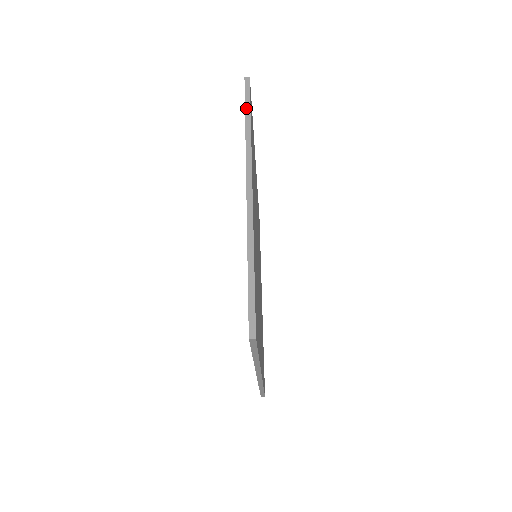
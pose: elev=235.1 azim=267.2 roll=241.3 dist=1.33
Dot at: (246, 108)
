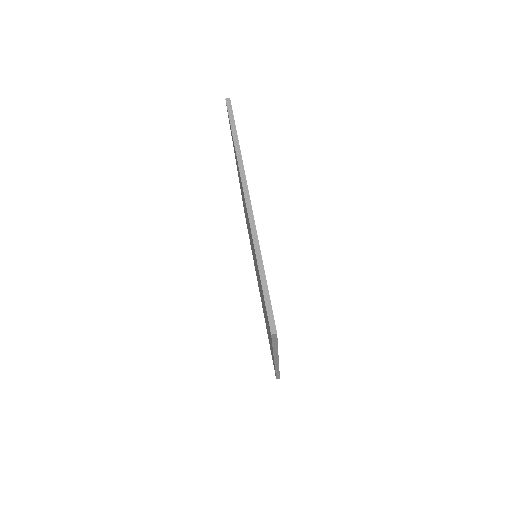
Dot at: occluded
